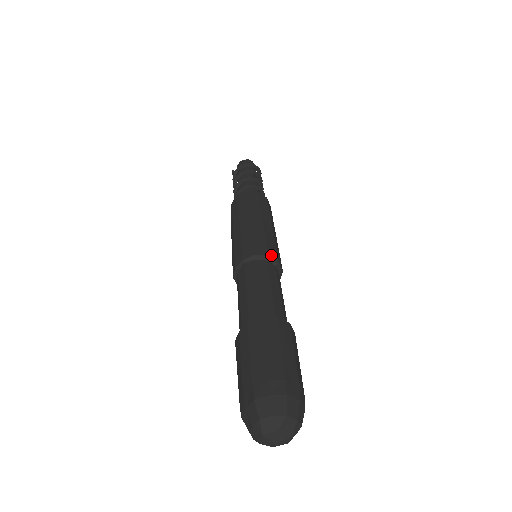
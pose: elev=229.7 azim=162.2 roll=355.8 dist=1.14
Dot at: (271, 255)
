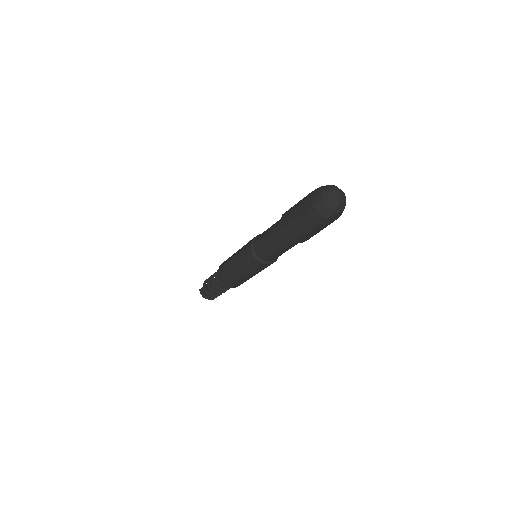
Dot at: occluded
